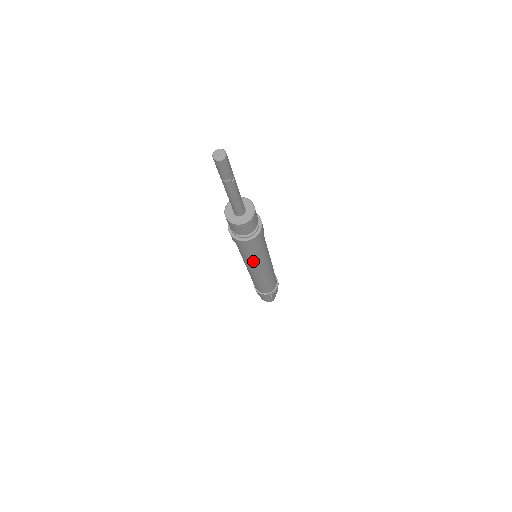
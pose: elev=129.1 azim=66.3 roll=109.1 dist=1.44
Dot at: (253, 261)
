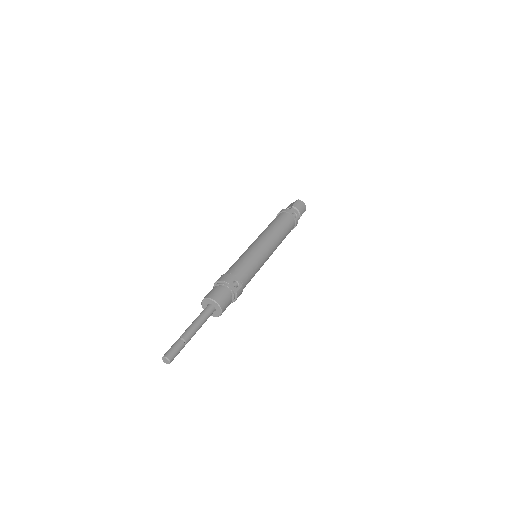
Dot at: occluded
